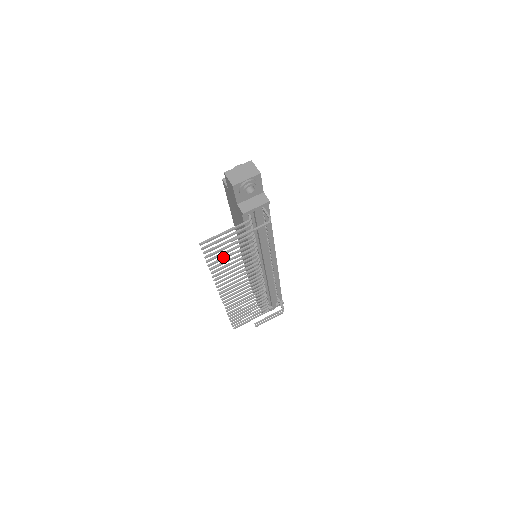
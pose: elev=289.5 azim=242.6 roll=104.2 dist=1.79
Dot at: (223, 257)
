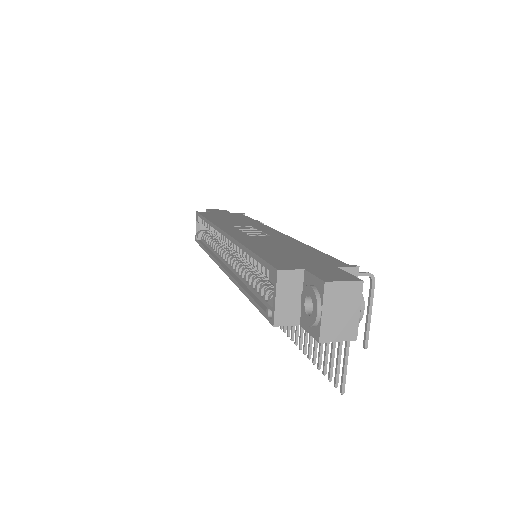
Dot at: occluded
